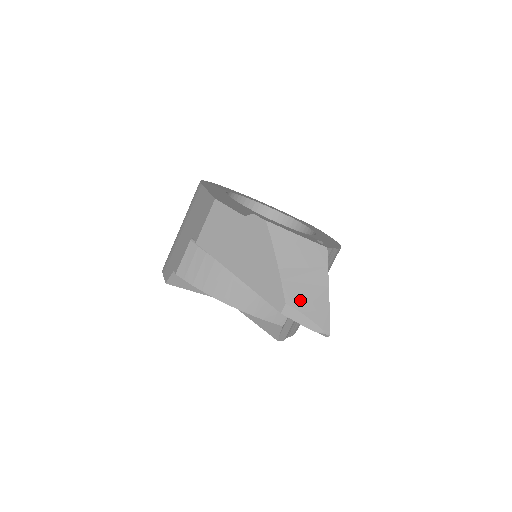
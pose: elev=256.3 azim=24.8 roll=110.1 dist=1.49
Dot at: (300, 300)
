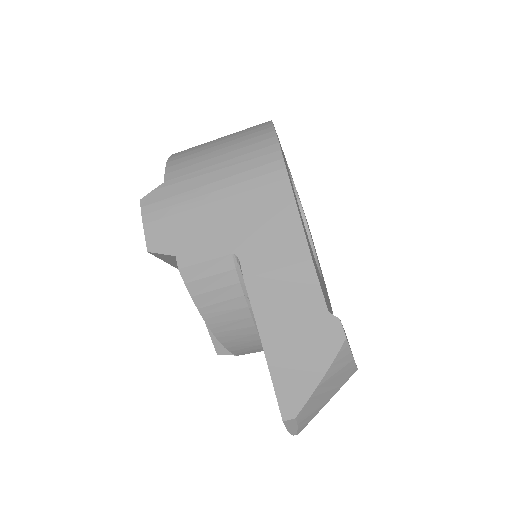
Dot at: (306, 414)
